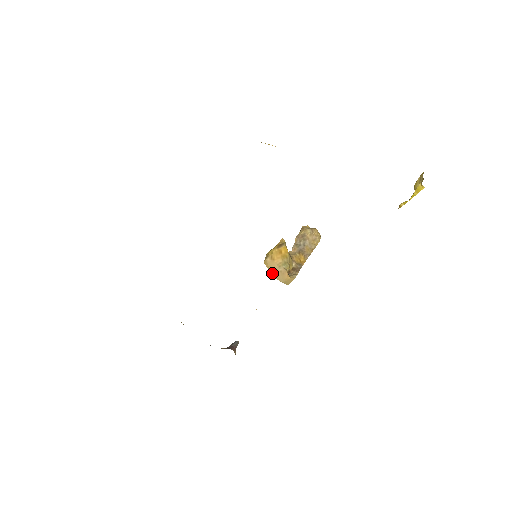
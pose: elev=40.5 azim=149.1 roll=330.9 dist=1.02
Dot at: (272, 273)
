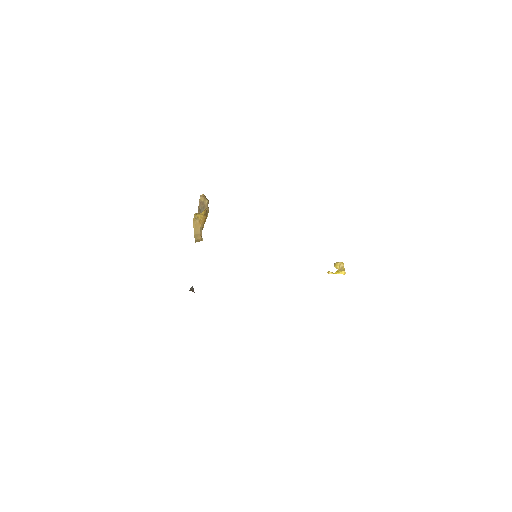
Dot at: (194, 231)
